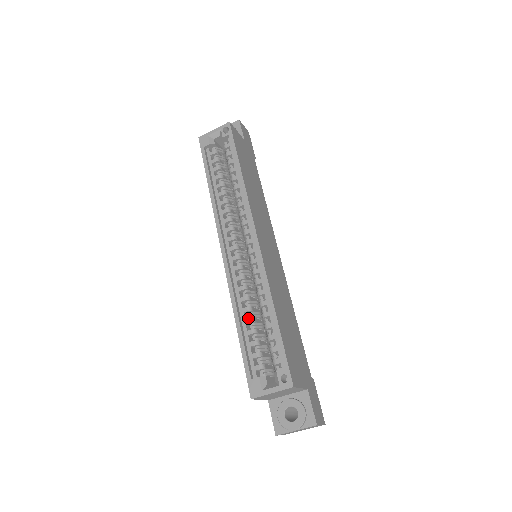
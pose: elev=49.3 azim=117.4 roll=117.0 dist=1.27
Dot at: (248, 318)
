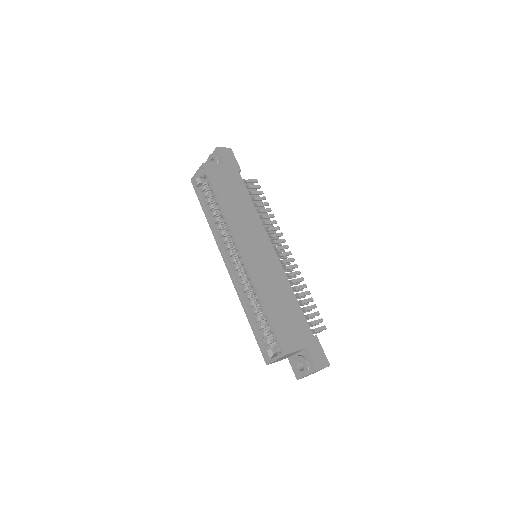
Dot at: (253, 311)
